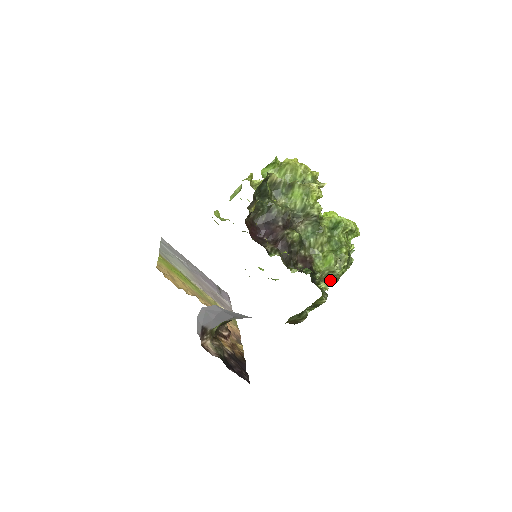
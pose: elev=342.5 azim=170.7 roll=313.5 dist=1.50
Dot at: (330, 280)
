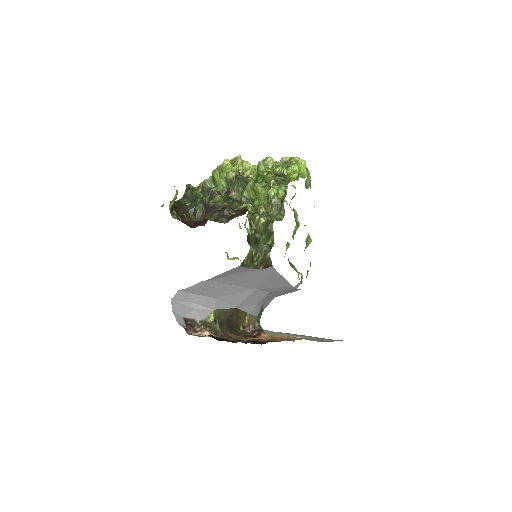
Dot at: (278, 206)
